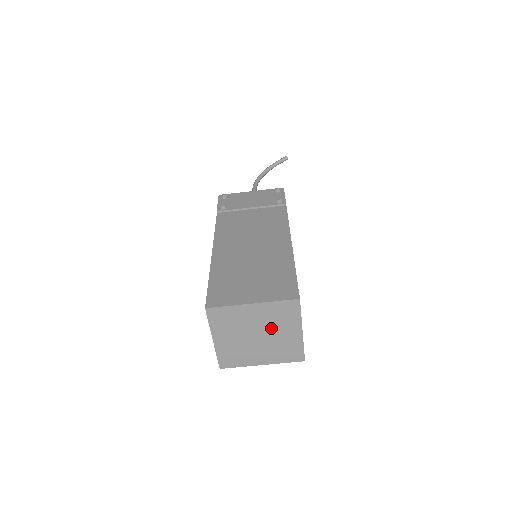
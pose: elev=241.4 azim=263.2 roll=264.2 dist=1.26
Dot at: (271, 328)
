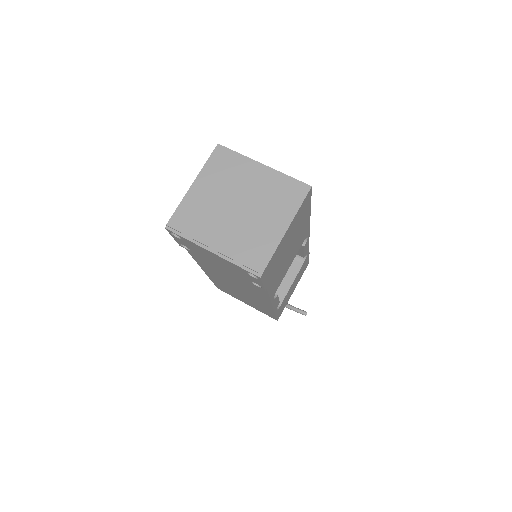
Dot at: (259, 205)
